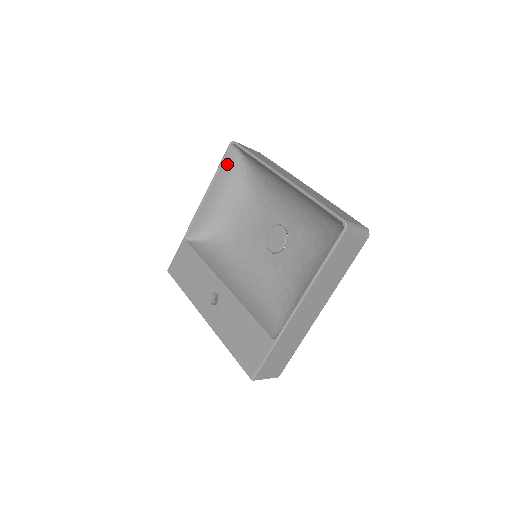
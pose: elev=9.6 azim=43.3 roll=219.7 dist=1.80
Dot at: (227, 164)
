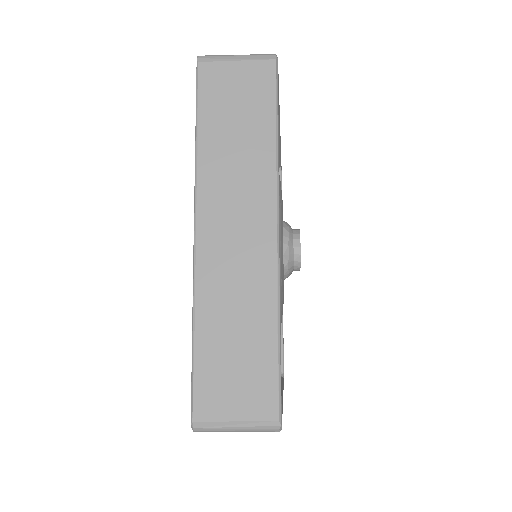
Dot at: occluded
